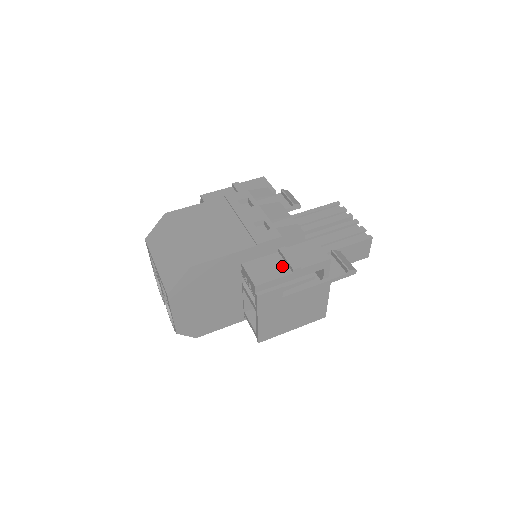
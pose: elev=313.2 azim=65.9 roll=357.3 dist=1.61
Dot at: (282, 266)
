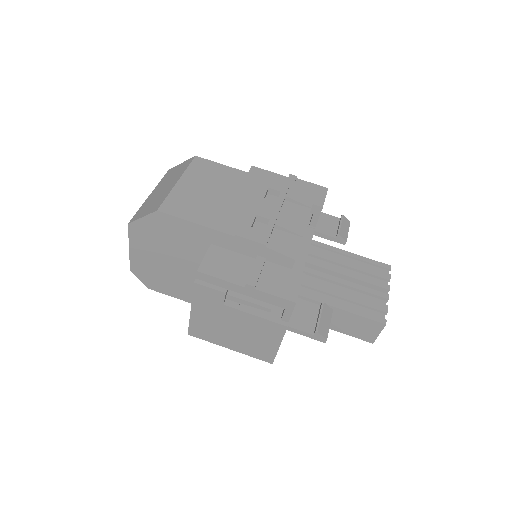
Dot at: (243, 273)
